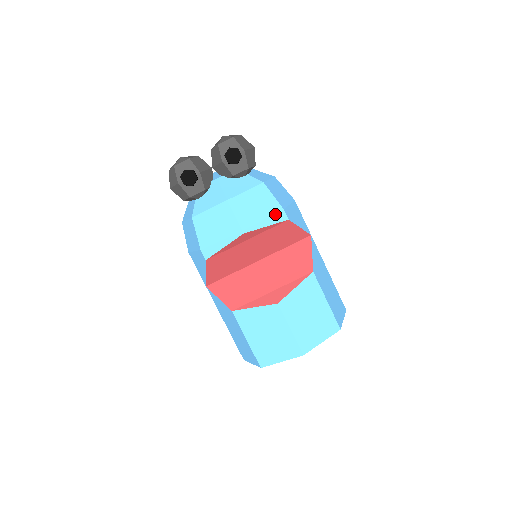
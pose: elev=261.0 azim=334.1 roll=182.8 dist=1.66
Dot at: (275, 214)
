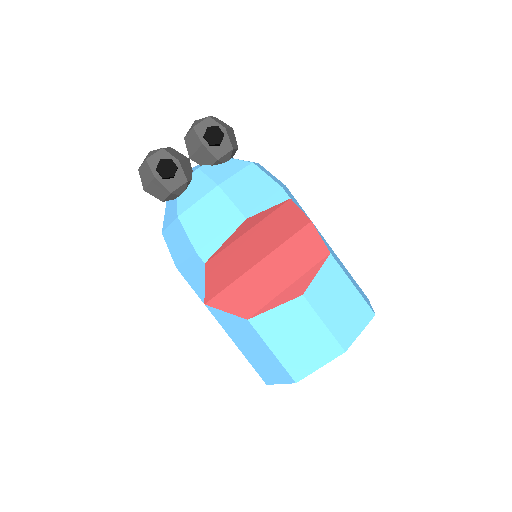
Dot at: (275, 194)
